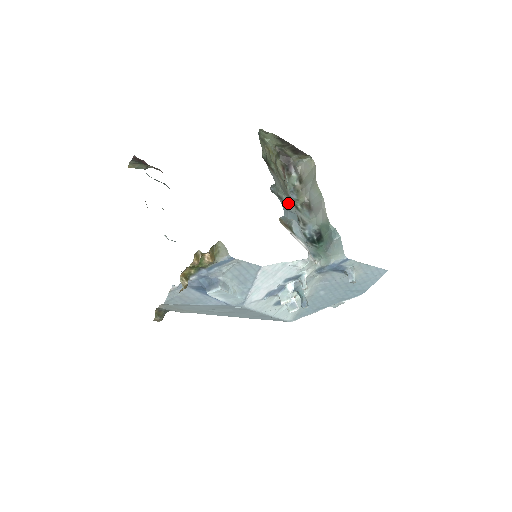
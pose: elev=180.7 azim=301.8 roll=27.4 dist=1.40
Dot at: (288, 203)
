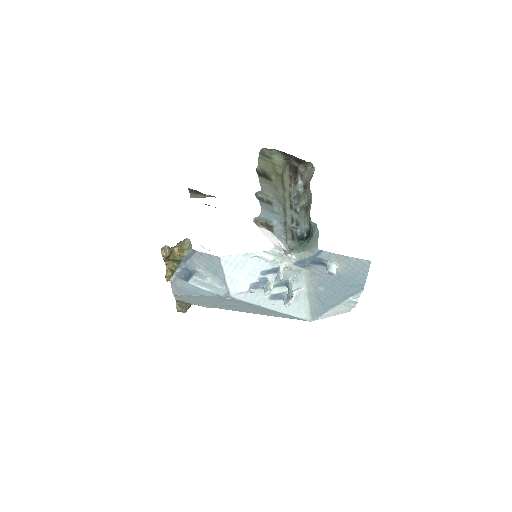
Dot at: (276, 206)
